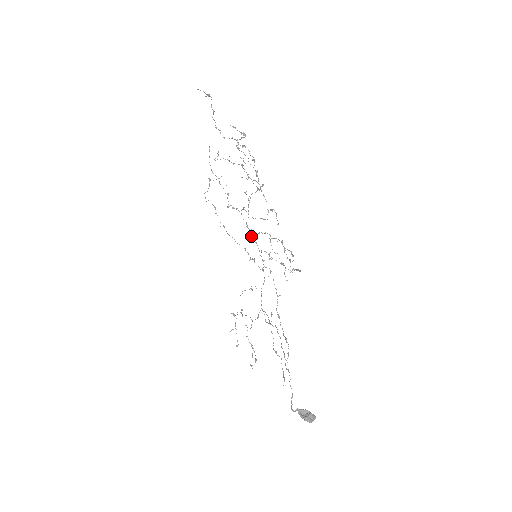
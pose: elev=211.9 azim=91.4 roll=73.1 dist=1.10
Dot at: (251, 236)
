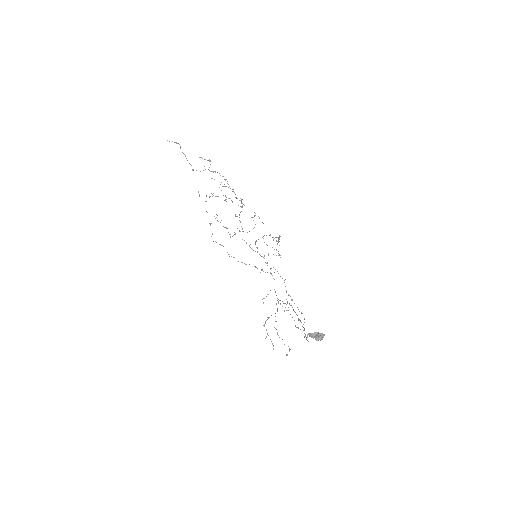
Dot at: (252, 249)
